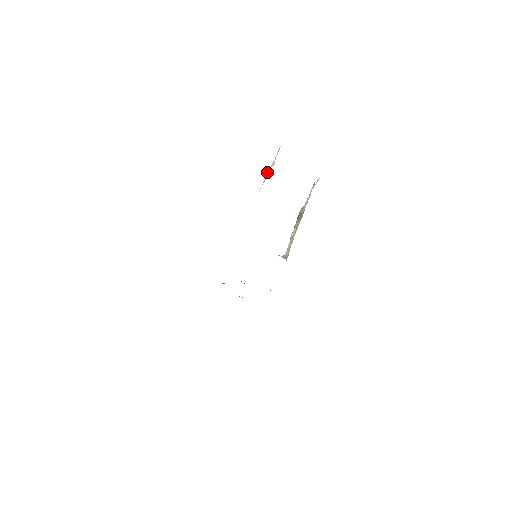
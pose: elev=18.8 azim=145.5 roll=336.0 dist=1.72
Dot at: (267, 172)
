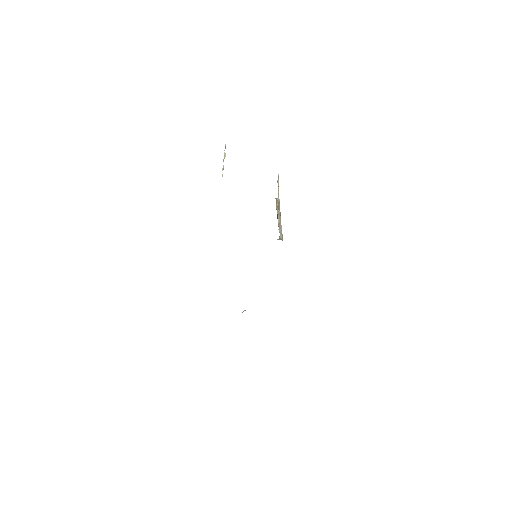
Dot at: occluded
